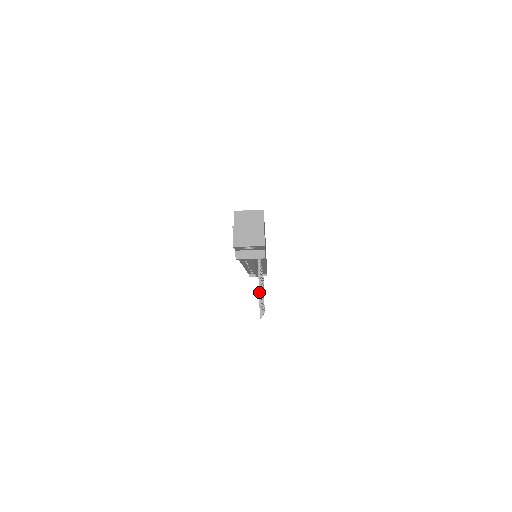
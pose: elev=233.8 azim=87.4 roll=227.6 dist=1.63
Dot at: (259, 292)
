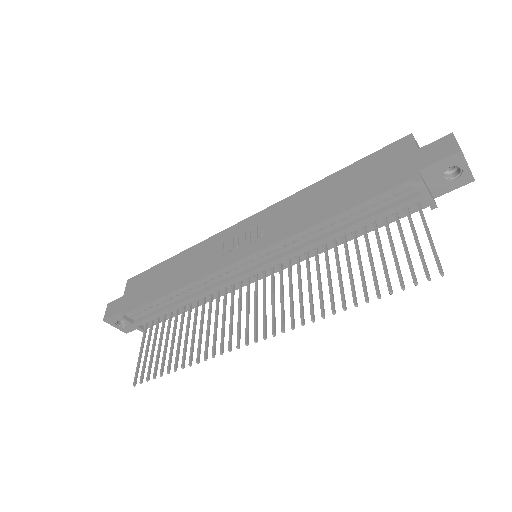
Dot at: occluded
